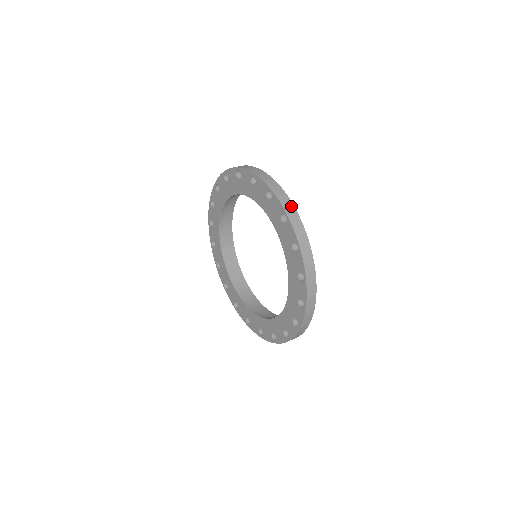
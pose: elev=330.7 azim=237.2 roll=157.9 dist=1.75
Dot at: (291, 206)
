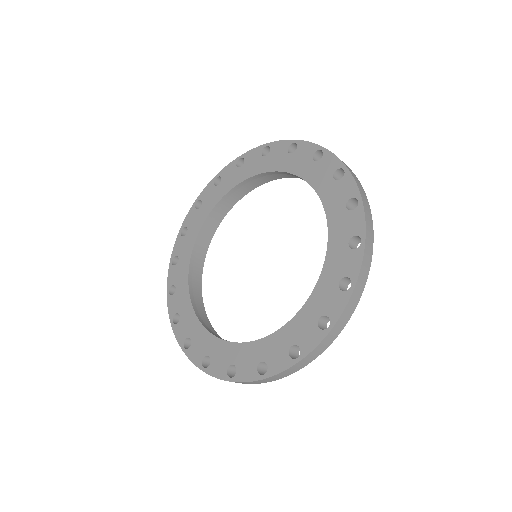
Dot at: occluded
